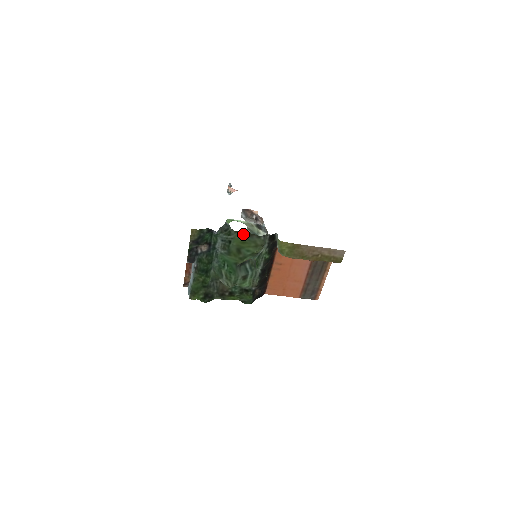
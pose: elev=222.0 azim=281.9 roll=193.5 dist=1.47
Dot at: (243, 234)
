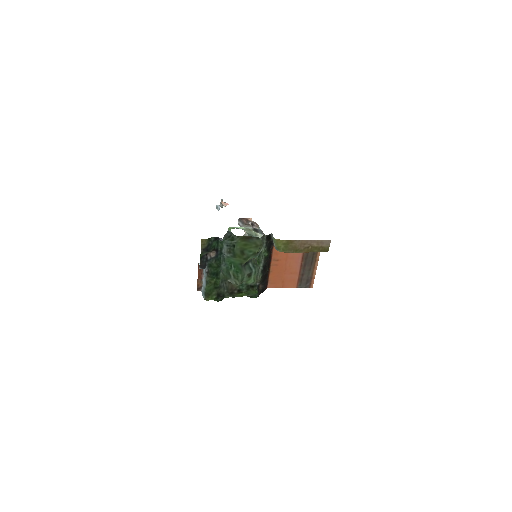
Dot at: (244, 238)
